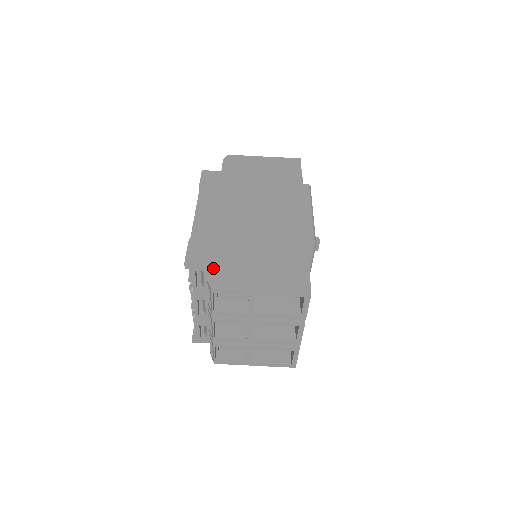
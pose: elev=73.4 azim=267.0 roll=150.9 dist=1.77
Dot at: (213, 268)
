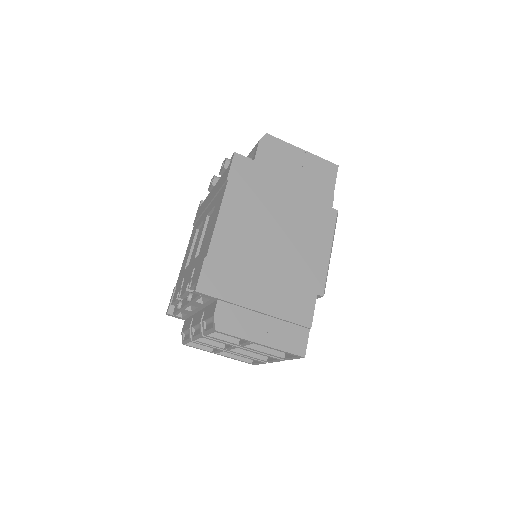
Dot at: (222, 303)
